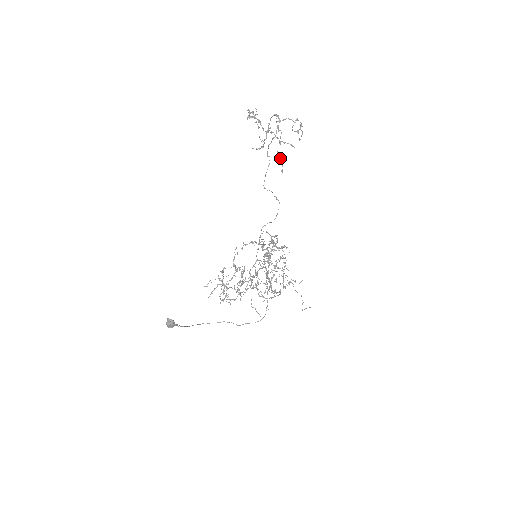
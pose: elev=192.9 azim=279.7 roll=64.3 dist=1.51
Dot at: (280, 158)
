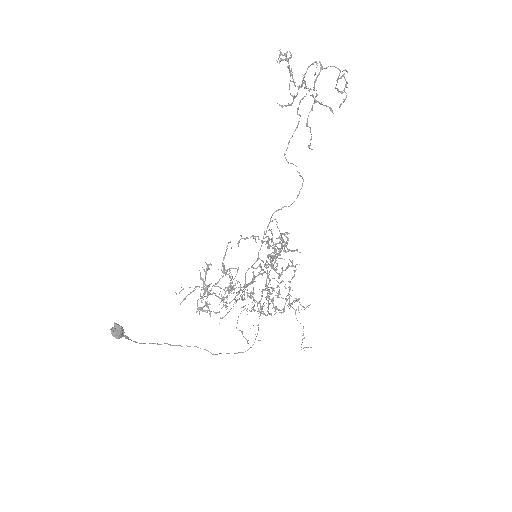
Dot at: occluded
